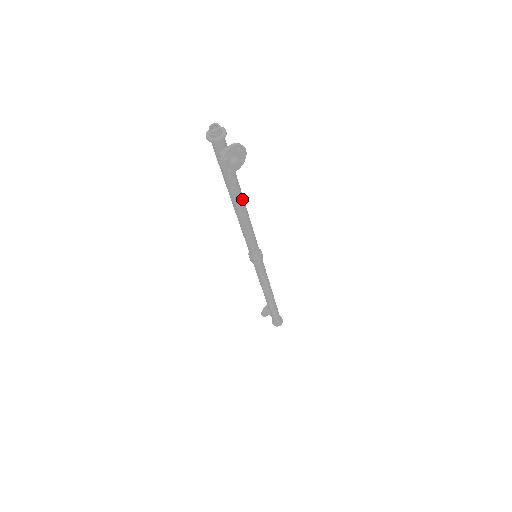
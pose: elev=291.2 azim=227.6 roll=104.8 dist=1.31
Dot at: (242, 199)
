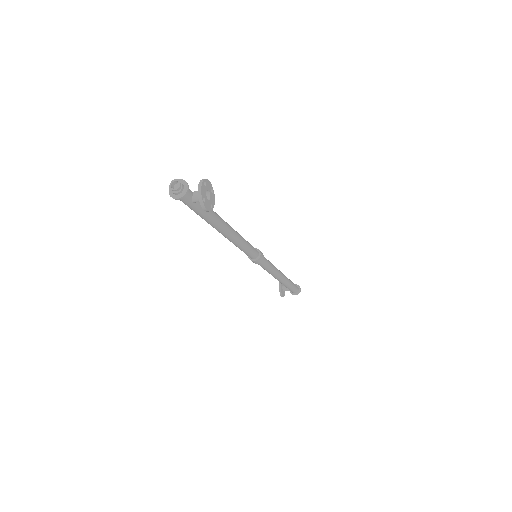
Dot at: (224, 222)
